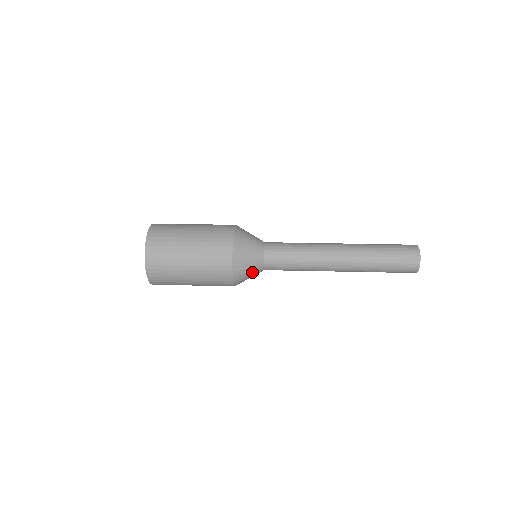
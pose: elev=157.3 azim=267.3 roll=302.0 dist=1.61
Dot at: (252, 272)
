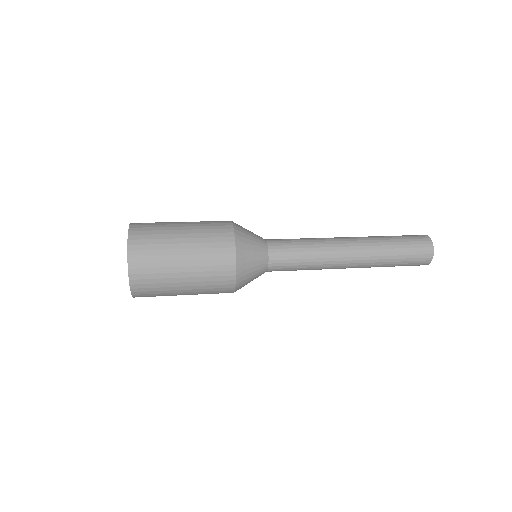
Dot at: (256, 249)
